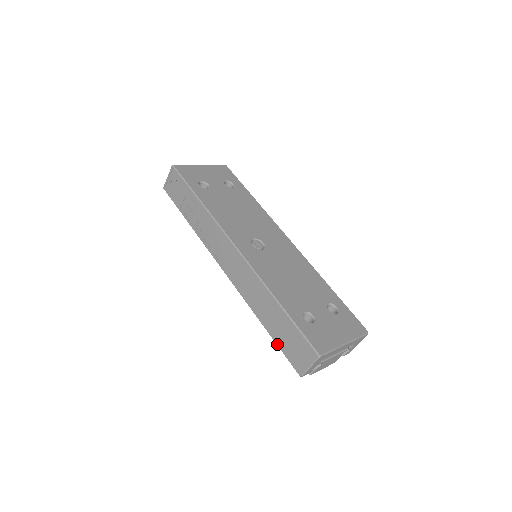
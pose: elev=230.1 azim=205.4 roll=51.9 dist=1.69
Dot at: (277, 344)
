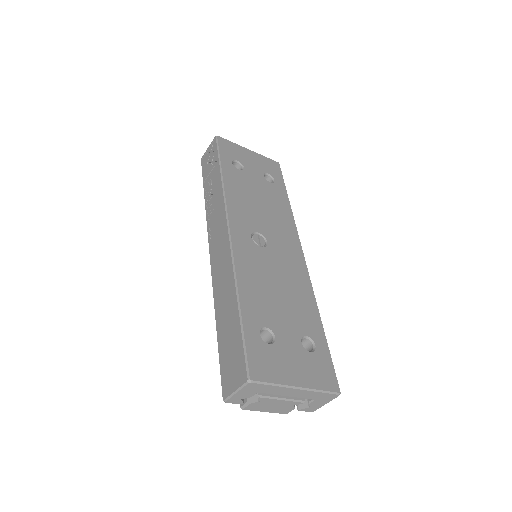
Dot at: (219, 352)
